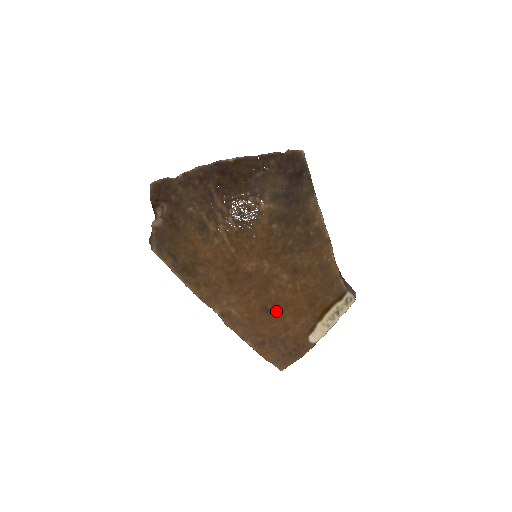
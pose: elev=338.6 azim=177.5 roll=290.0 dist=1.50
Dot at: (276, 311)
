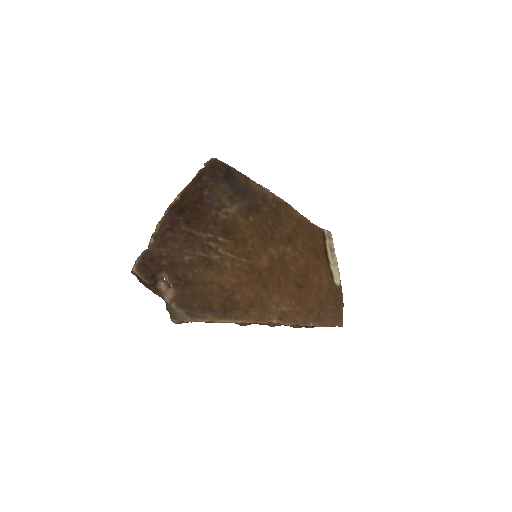
Dot at: (305, 281)
